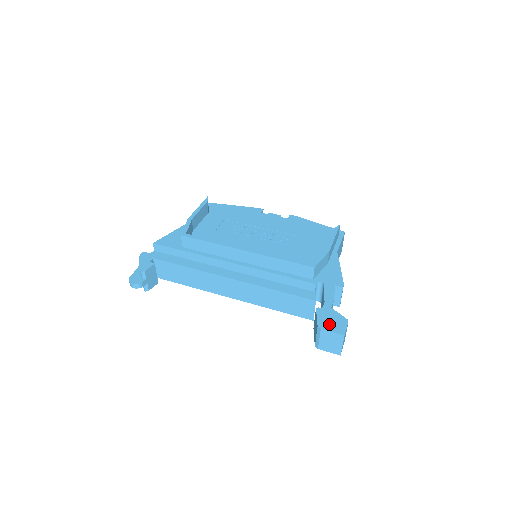
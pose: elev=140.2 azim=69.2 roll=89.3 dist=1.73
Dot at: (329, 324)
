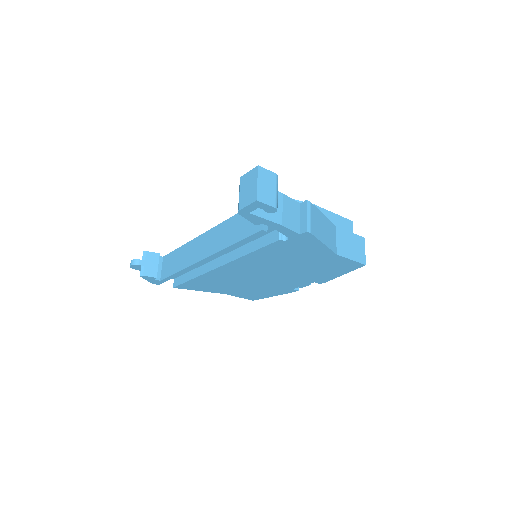
Dot at: occluded
